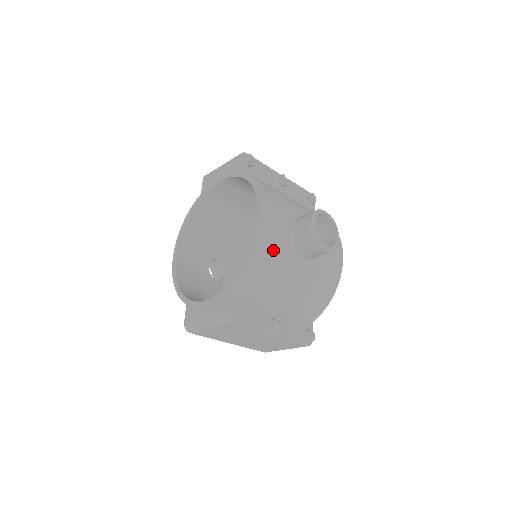
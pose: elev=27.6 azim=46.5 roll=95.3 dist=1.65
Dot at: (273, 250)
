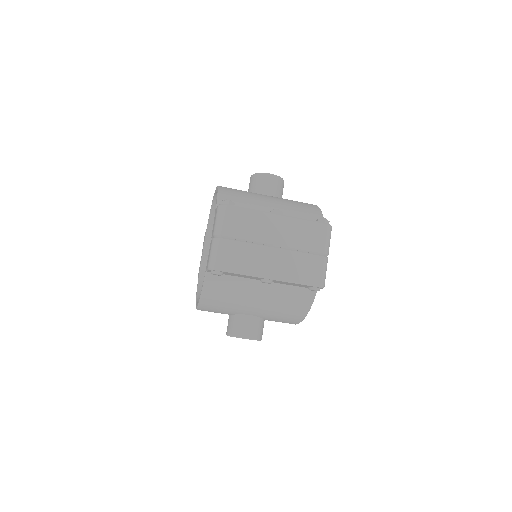
Dot at: occluded
